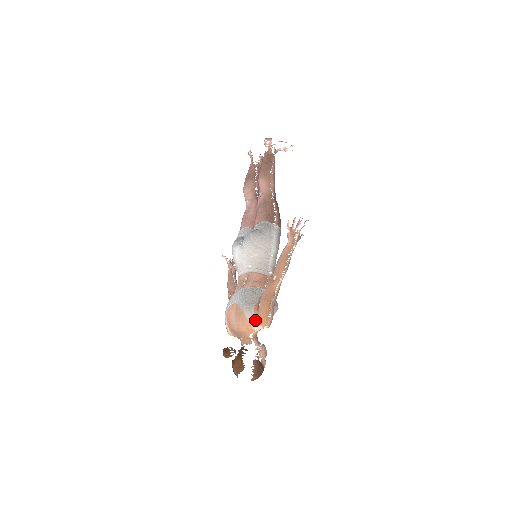
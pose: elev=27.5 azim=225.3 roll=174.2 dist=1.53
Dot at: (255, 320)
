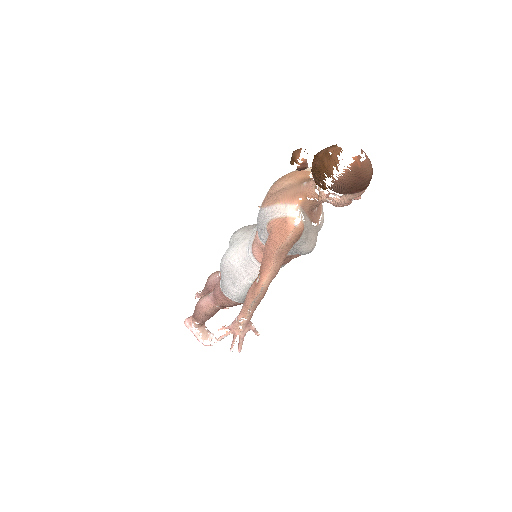
Dot at: occluded
